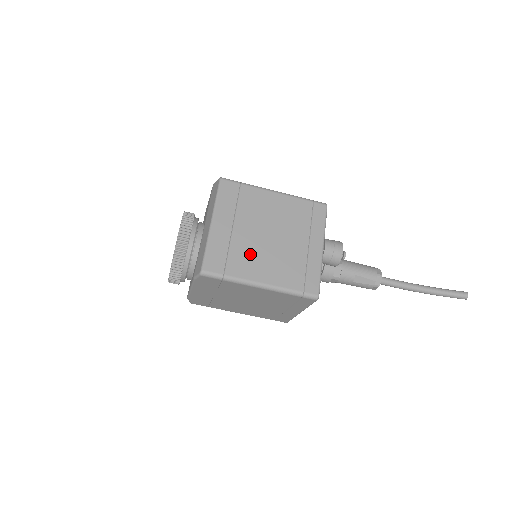
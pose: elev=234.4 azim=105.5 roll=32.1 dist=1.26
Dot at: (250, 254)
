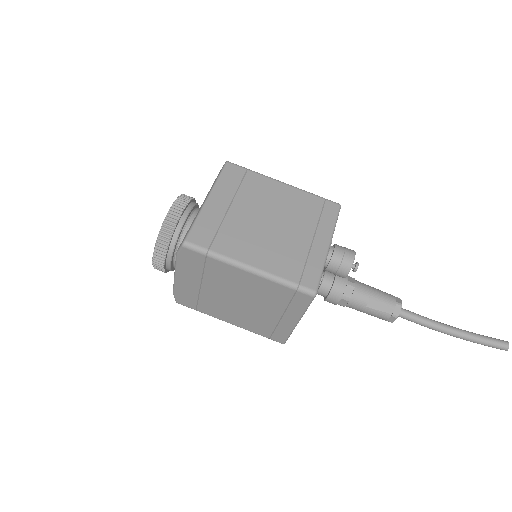
Dot at: (243, 235)
